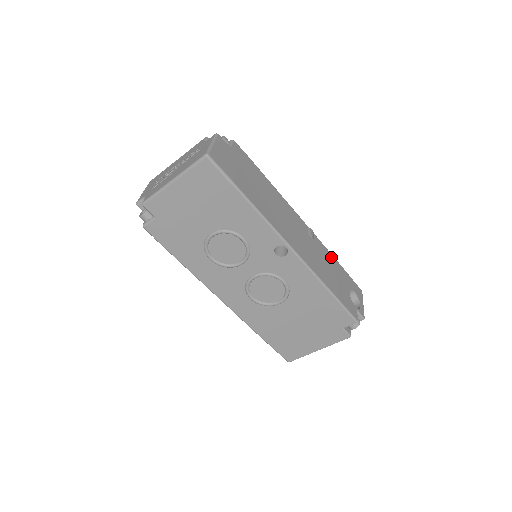
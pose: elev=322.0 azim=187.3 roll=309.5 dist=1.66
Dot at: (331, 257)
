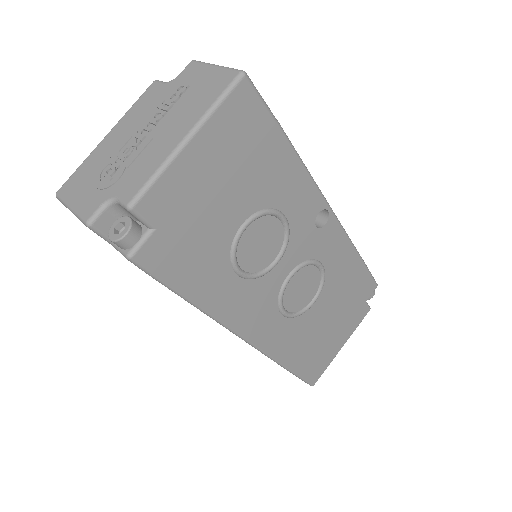
Dot at: occluded
